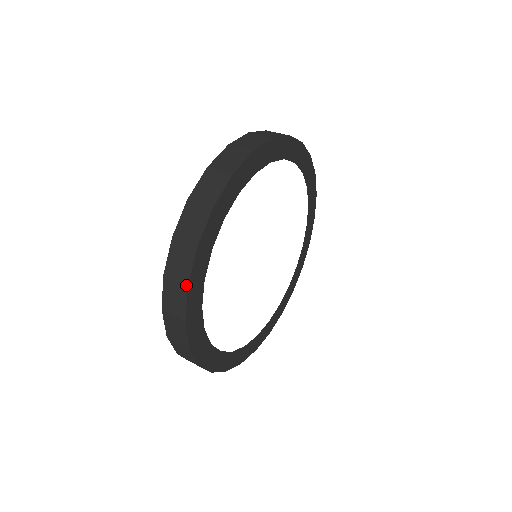
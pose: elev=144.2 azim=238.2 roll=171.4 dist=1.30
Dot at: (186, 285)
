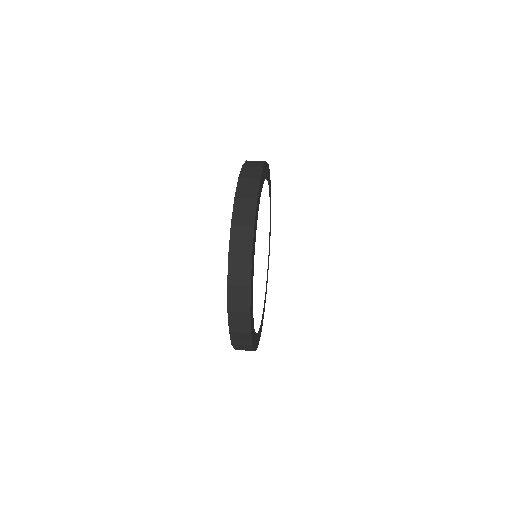
Dot at: (250, 256)
